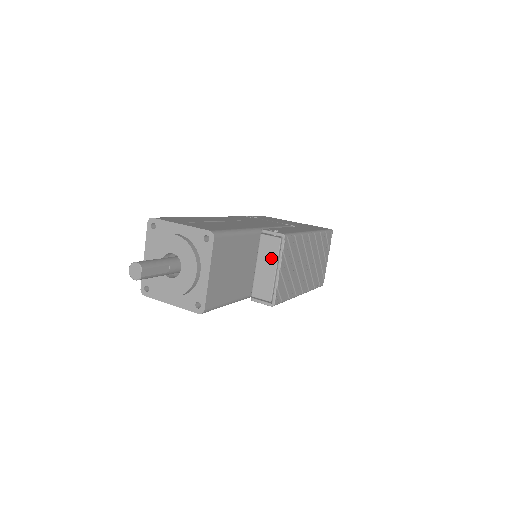
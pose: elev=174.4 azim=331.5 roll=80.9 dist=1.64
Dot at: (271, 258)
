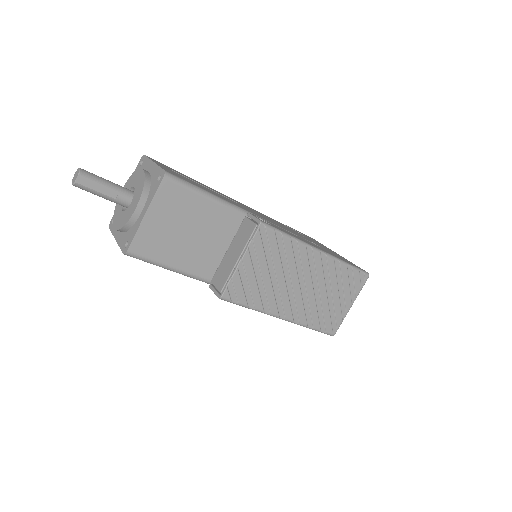
Dot at: (241, 244)
